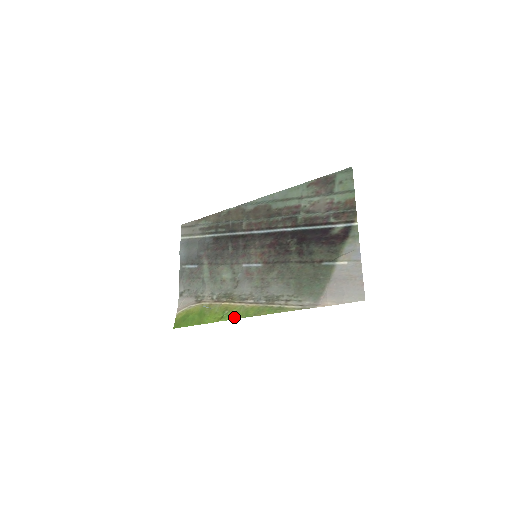
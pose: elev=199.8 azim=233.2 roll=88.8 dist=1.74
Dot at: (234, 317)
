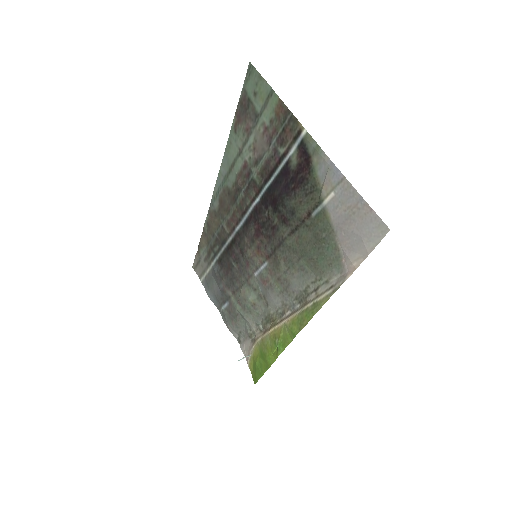
Dot at: (285, 344)
